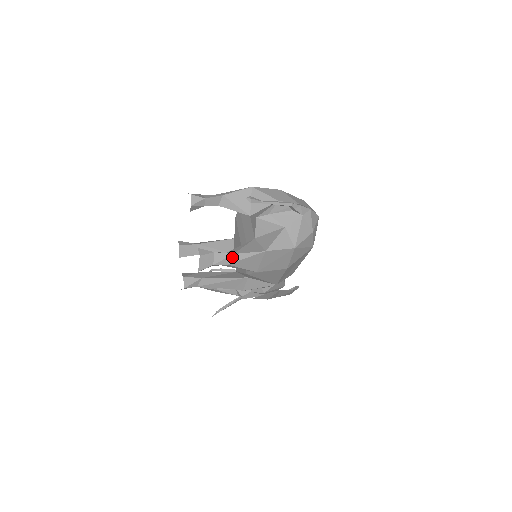
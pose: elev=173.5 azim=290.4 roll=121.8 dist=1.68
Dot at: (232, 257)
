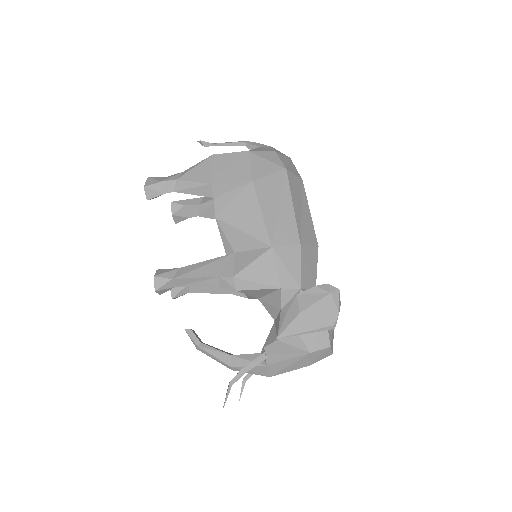
Dot at: (181, 174)
